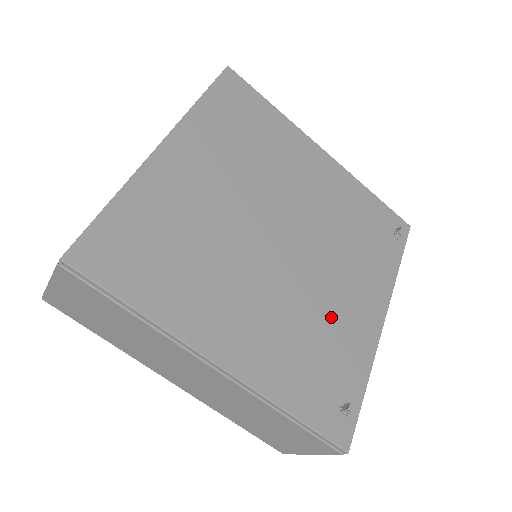
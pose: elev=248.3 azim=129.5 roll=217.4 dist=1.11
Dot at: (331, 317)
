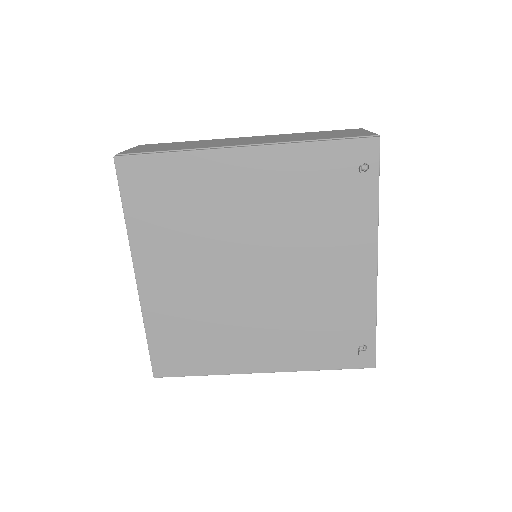
Dot at: (324, 297)
